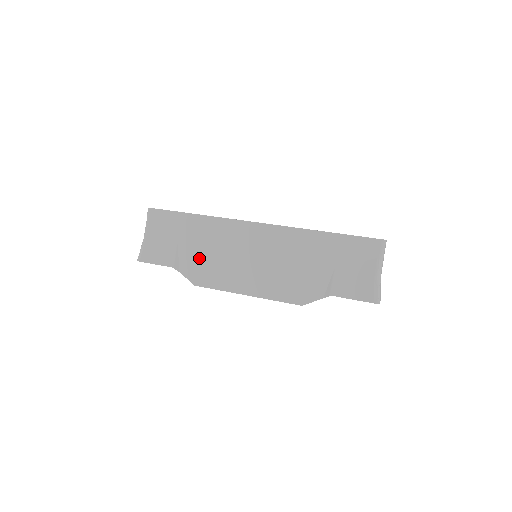
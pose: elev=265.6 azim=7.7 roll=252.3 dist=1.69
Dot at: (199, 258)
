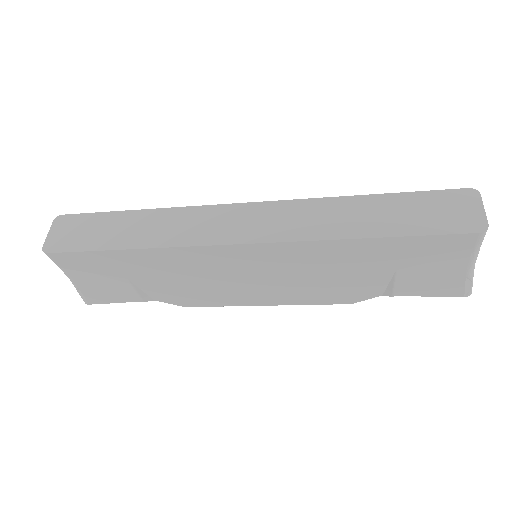
Dot at: (173, 287)
